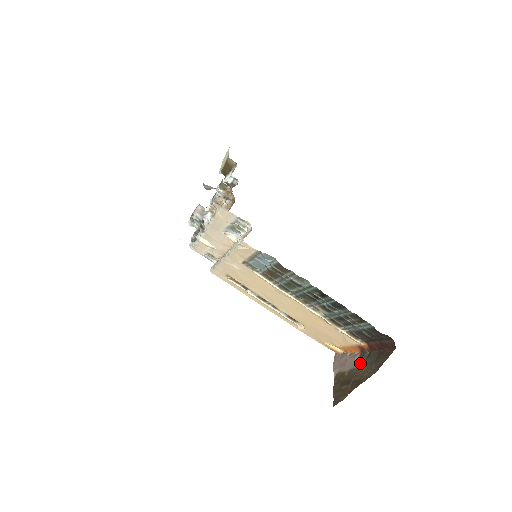
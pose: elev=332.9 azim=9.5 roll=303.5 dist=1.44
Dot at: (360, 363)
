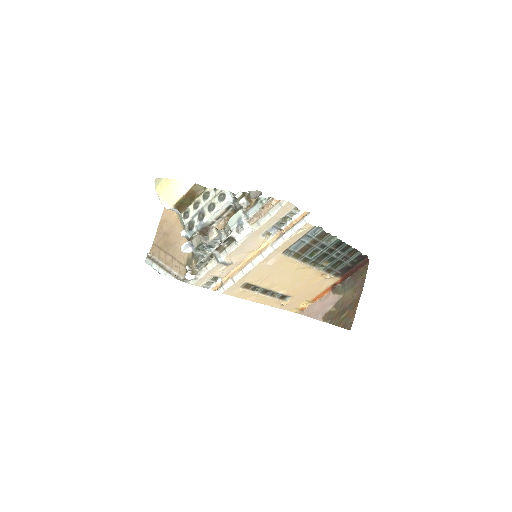
Dot at: (341, 294)
